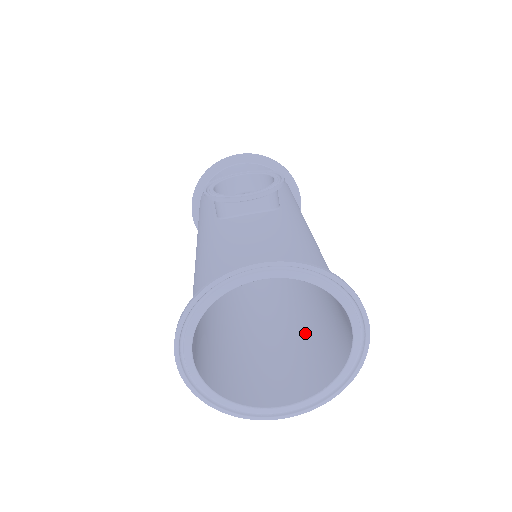
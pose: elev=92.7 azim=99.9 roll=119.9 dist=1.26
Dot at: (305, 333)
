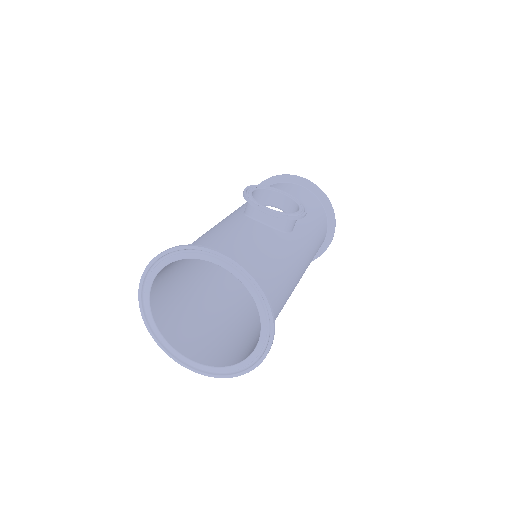
Dot at: (246, 329)
